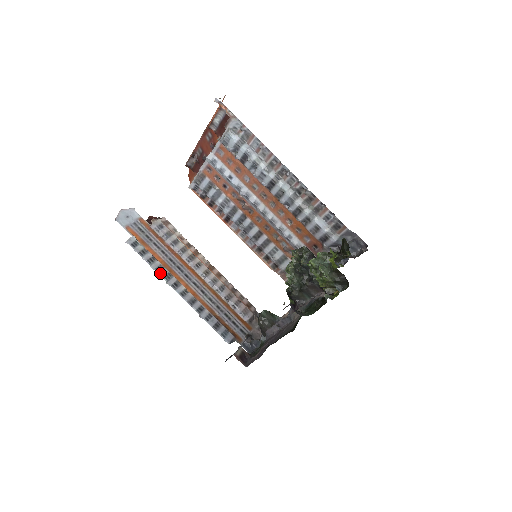
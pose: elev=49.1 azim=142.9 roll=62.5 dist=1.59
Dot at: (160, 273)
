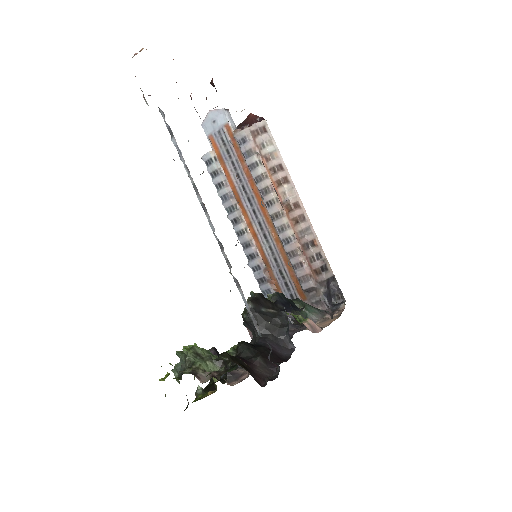
Dot at: (223, 203)
